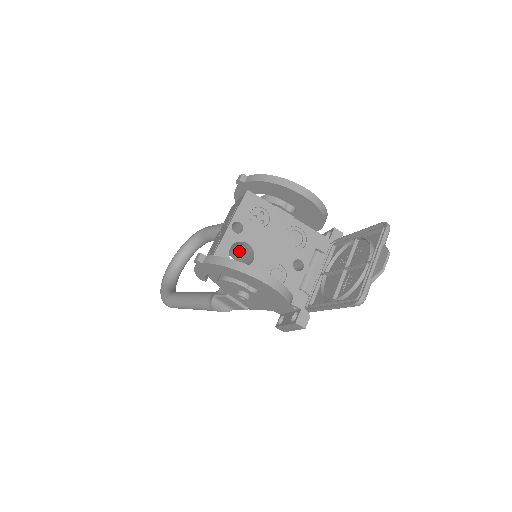
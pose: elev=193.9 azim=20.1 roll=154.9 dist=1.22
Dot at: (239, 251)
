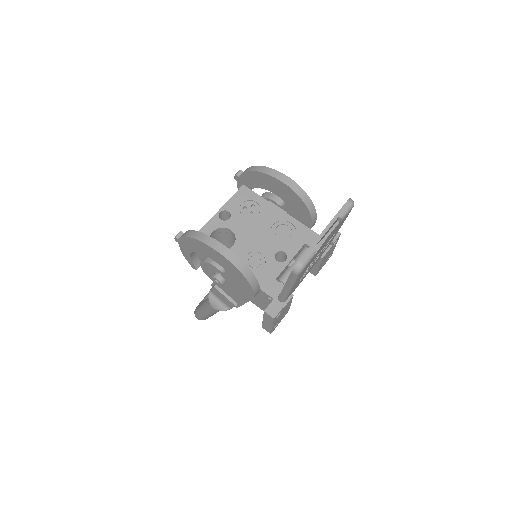
Dot at: occluded
